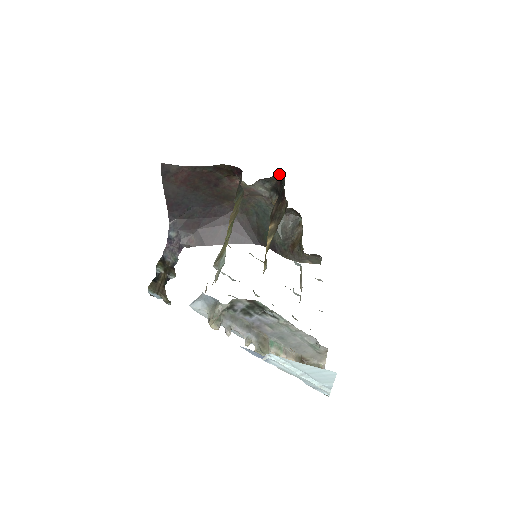
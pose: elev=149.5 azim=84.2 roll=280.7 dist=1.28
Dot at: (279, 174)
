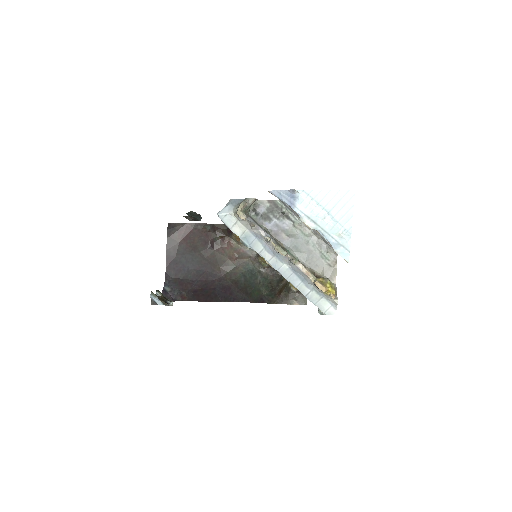
Dot at: occluded
